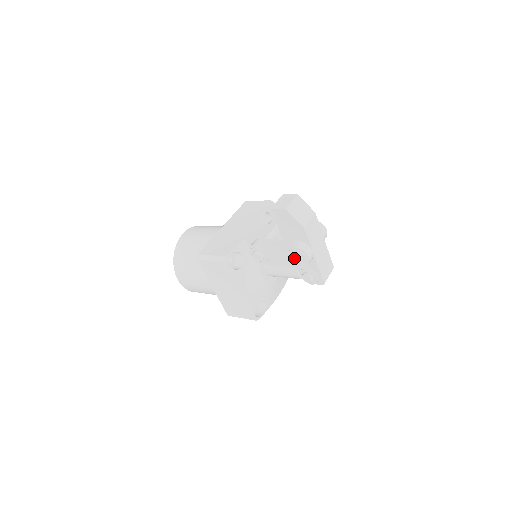
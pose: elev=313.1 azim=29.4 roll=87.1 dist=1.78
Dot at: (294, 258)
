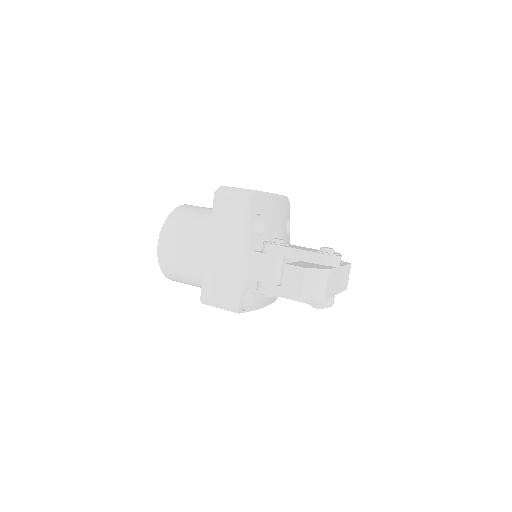
Dot at: (316, 308)
